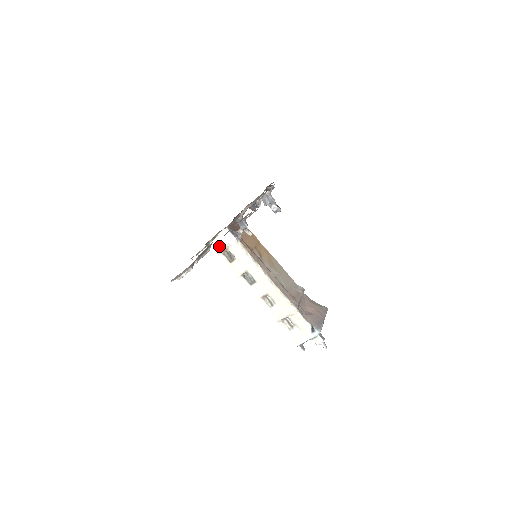
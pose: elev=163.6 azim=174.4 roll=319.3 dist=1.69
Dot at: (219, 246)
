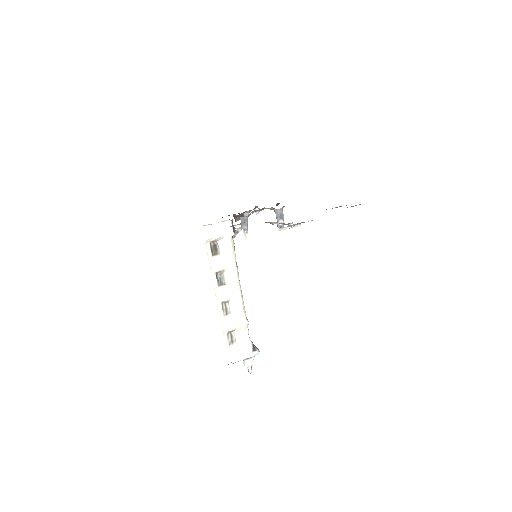
Dot at: (214, 234)
